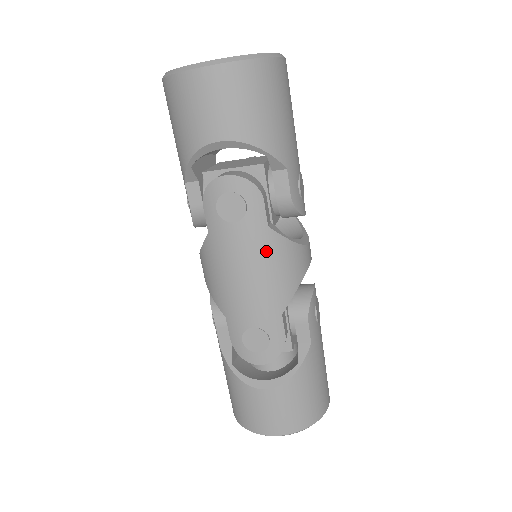
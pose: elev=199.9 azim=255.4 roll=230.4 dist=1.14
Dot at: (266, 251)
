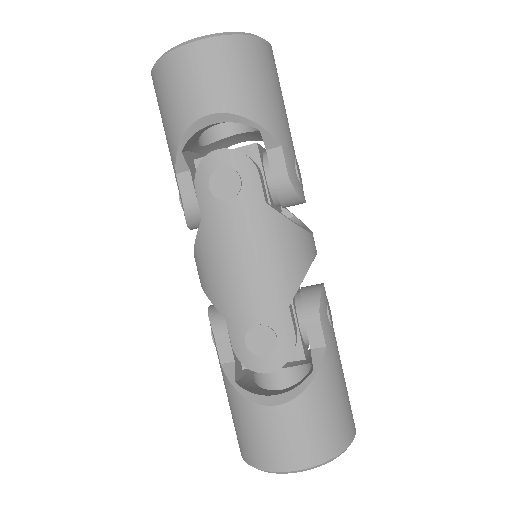
Dot at: (265, 231)
